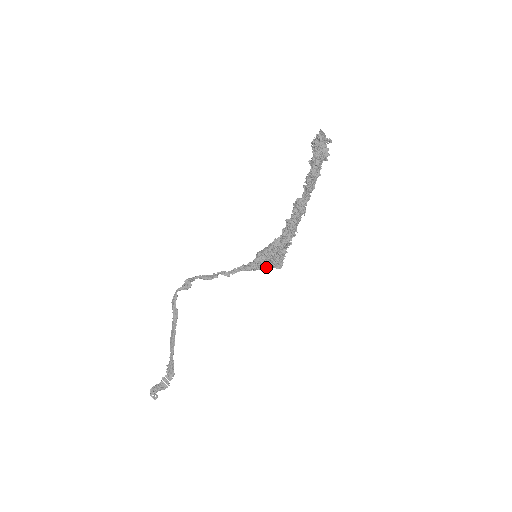
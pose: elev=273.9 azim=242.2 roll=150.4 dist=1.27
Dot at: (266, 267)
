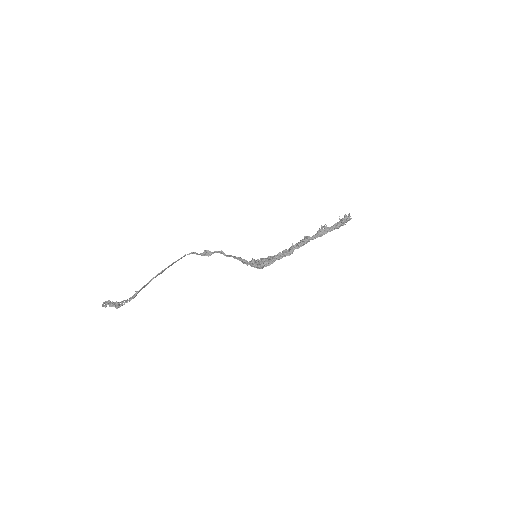
Dot at: (255, 264)
